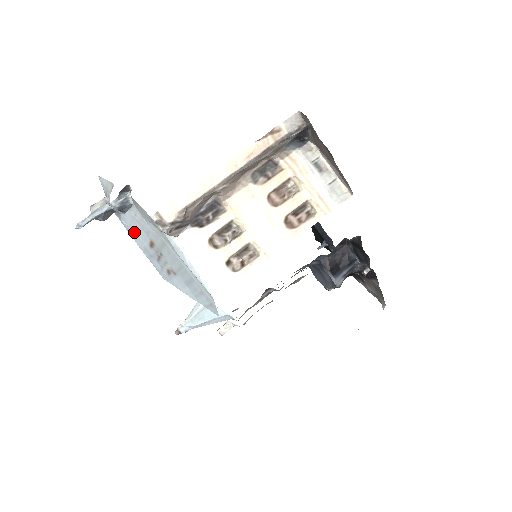
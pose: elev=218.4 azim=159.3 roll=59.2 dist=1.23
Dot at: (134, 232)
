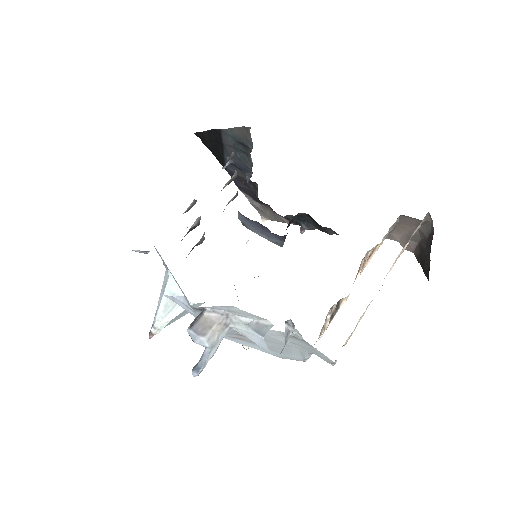
Dot at: occluded
